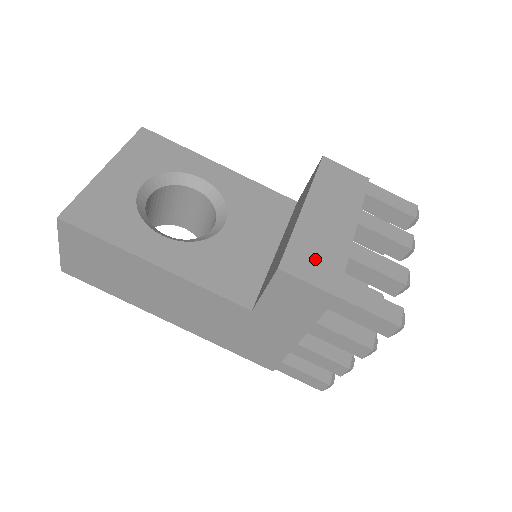
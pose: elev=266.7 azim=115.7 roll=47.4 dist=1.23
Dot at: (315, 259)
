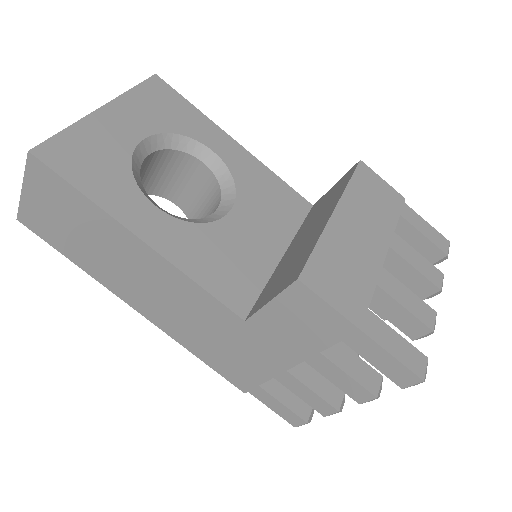
Dot at: (340, 277)
